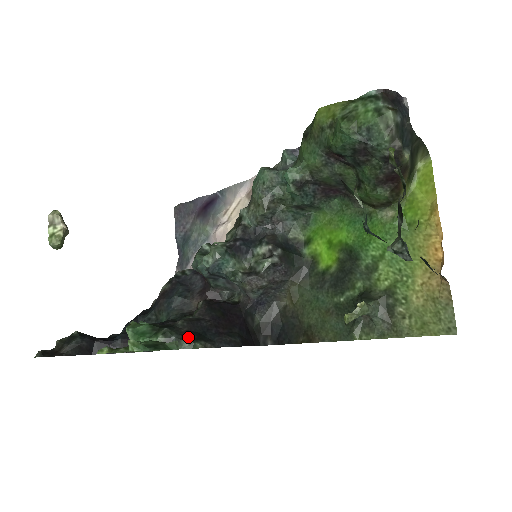
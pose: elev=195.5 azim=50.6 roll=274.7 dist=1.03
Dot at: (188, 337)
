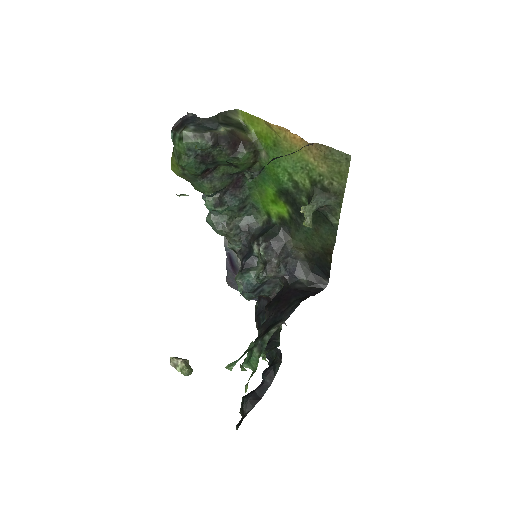
Dot at: (265, 333)
